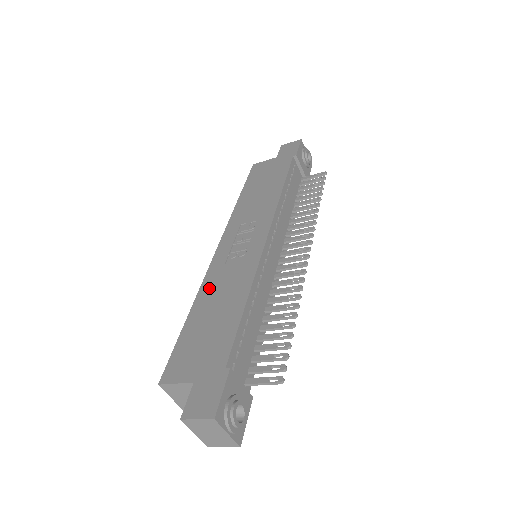
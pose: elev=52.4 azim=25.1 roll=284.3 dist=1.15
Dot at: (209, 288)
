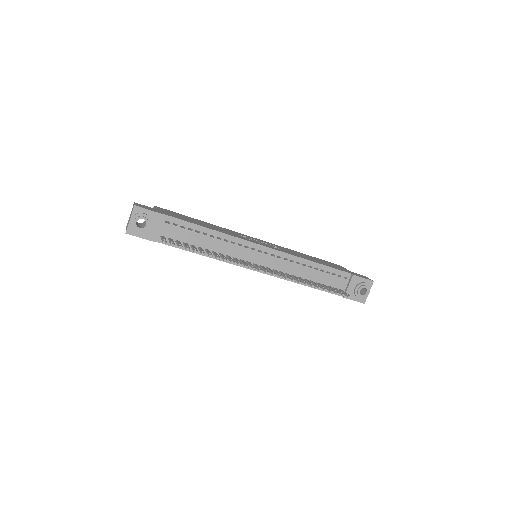
Dot at: (220, 227)
